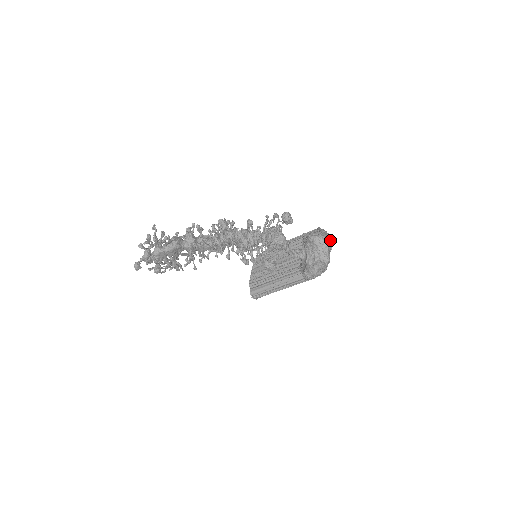
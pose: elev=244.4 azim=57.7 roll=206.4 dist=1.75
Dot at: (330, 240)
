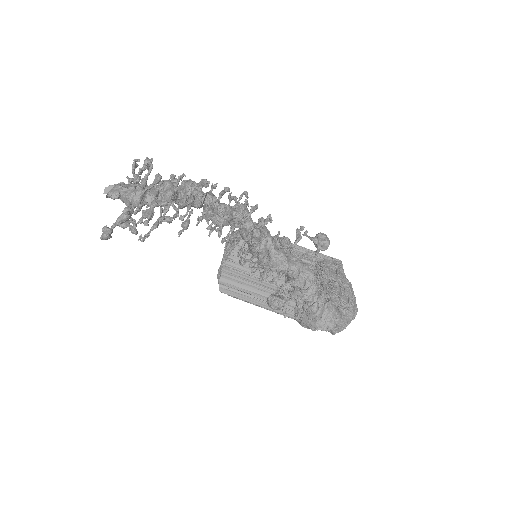
Dot at: occluded
